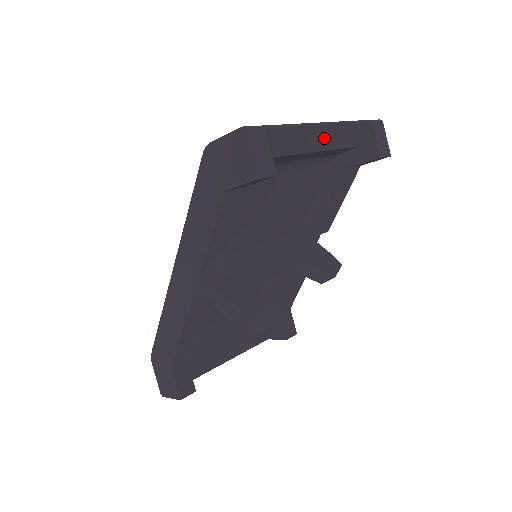
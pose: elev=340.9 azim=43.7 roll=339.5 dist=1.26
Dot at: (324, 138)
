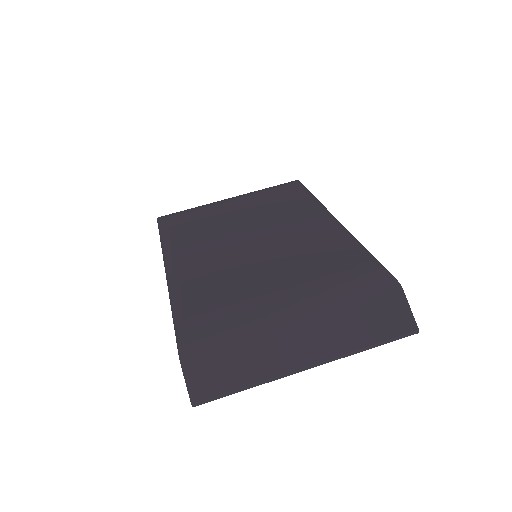
Dot at: occluded
